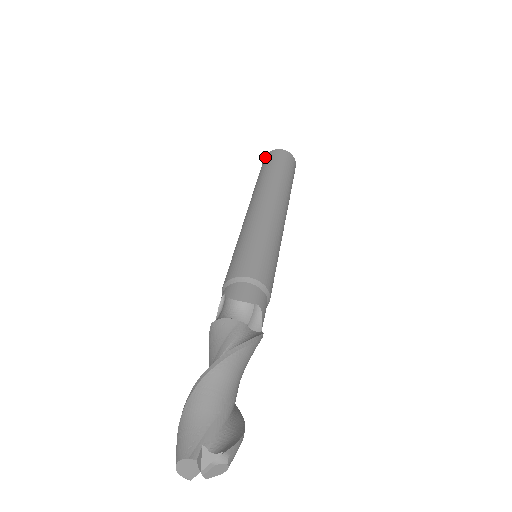
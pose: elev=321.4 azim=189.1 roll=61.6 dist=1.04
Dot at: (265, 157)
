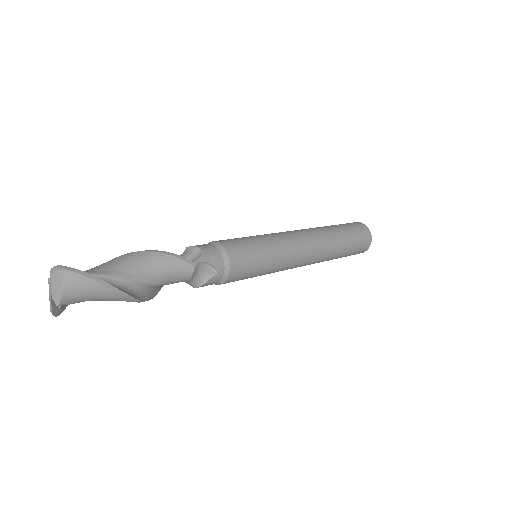
Dot at: occluded
